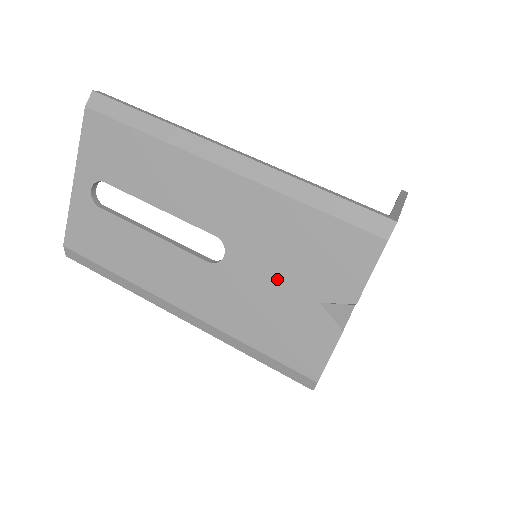
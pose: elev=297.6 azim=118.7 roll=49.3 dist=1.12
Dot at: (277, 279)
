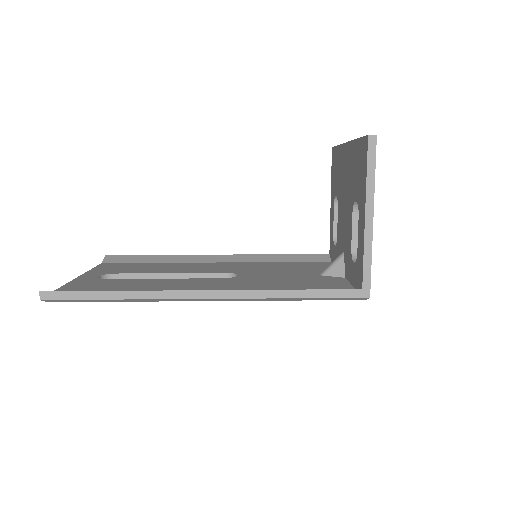
Dot at: occluded
